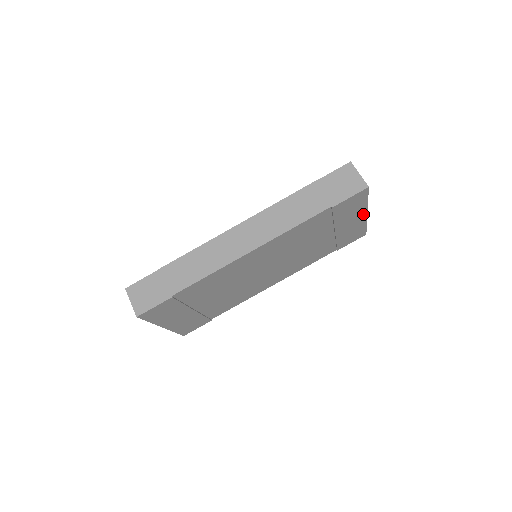
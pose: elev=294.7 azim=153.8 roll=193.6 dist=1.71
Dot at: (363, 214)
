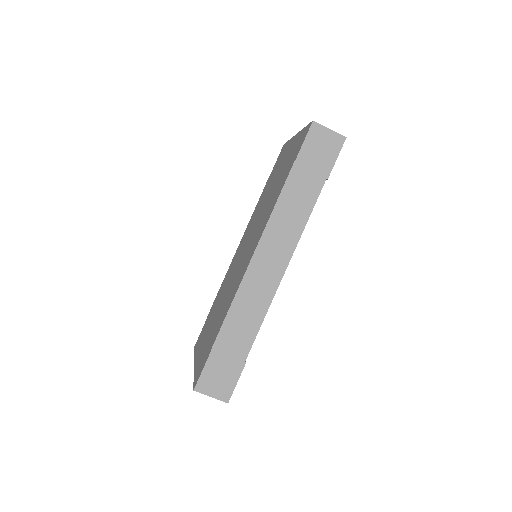
Dot at: occluded
